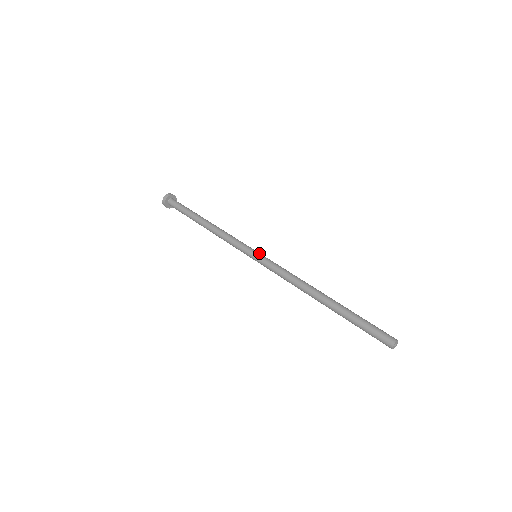
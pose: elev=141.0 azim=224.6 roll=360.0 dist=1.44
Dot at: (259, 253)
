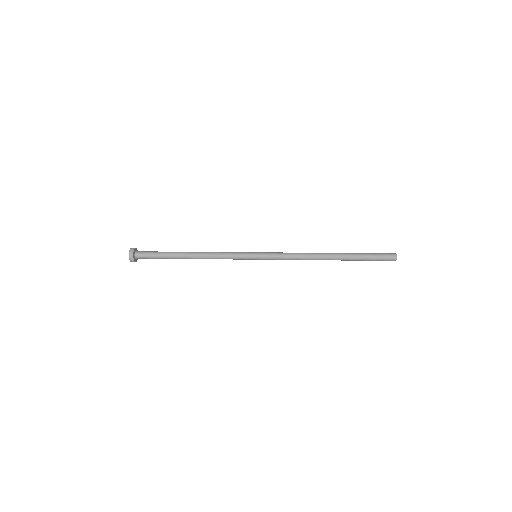
Dot at: occluded
